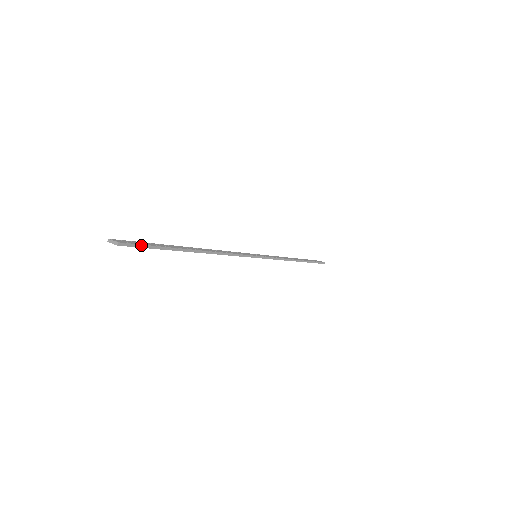
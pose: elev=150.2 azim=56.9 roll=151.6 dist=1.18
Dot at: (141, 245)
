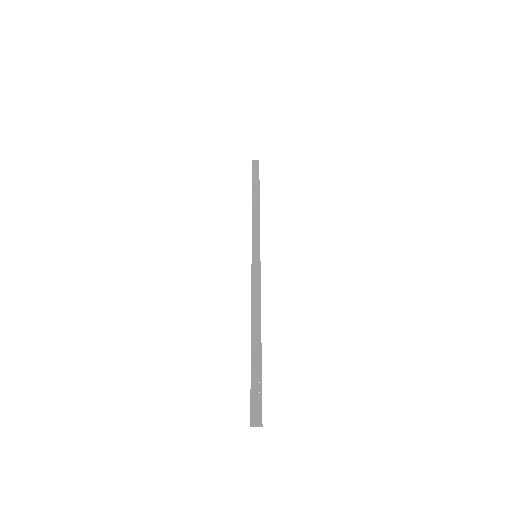
Dot at: (261, 400)
